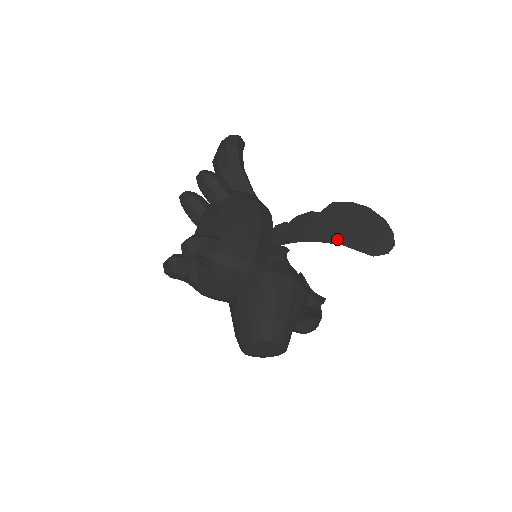
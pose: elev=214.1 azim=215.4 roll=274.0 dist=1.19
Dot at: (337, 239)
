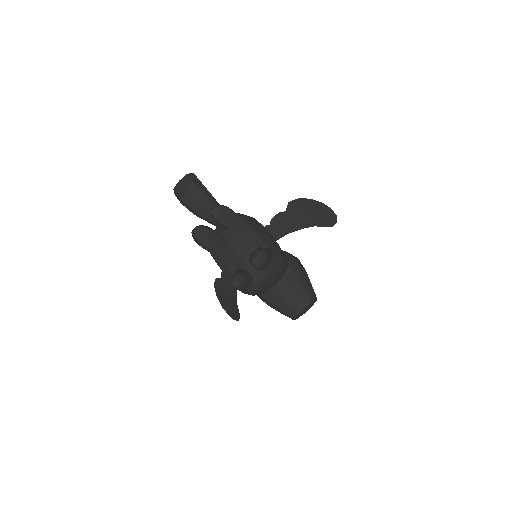
Dot at: (308, 224)
